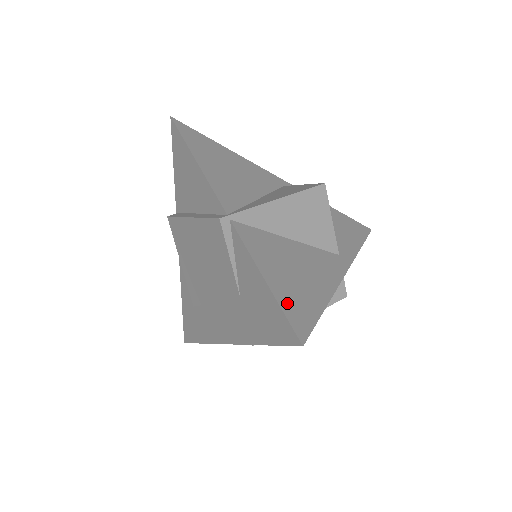
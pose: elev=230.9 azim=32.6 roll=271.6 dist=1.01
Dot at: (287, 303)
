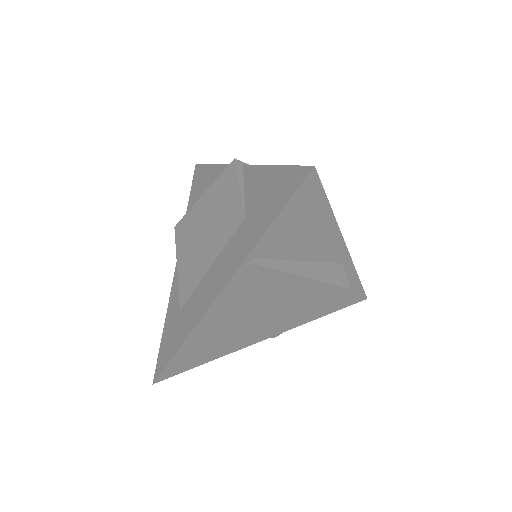
Dot at: occluded
